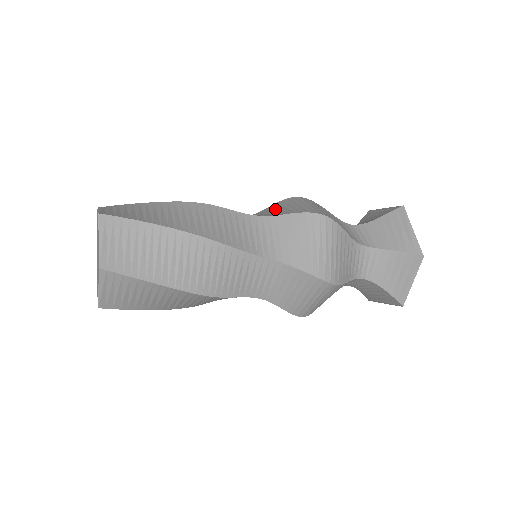
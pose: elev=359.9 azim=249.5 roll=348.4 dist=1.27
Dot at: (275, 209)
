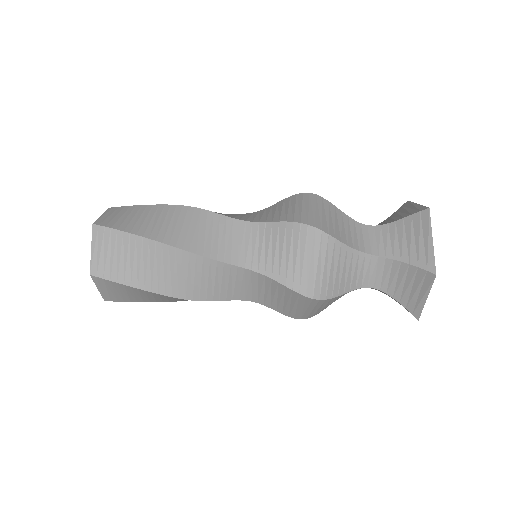
Dot at: (276, 209)
